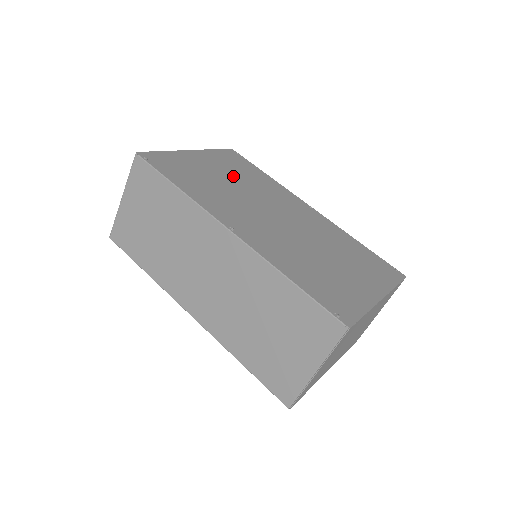
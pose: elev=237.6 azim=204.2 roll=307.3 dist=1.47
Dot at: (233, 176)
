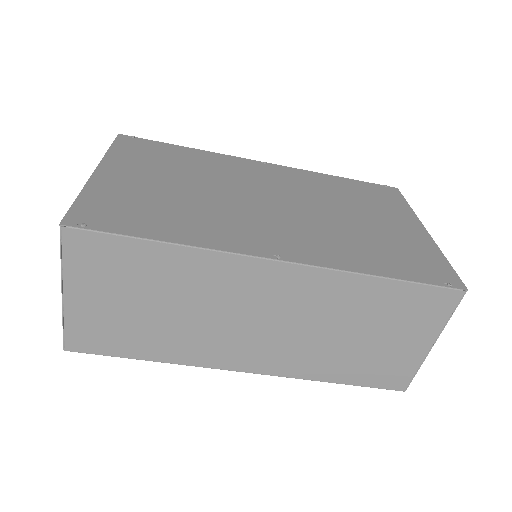
Dot at: (175, 176)
